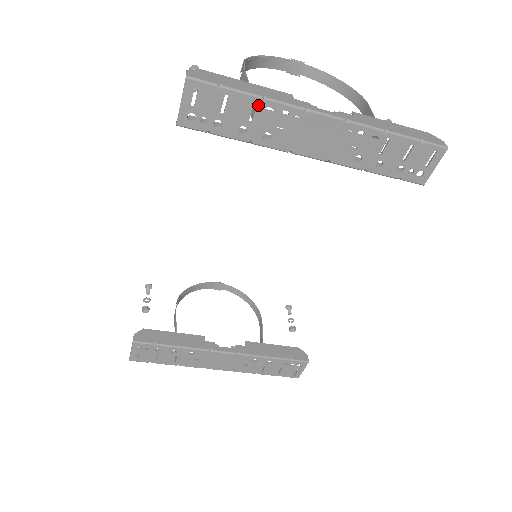
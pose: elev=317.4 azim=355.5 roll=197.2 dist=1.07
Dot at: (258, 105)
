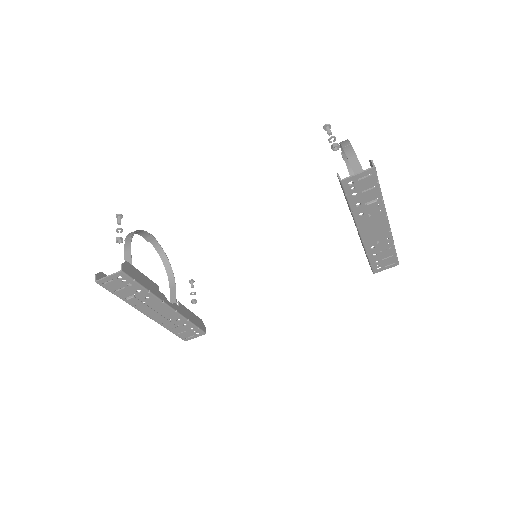
Dot at: (377, 200)
